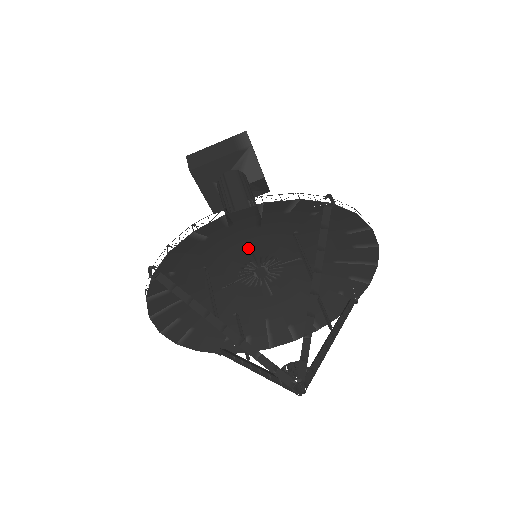
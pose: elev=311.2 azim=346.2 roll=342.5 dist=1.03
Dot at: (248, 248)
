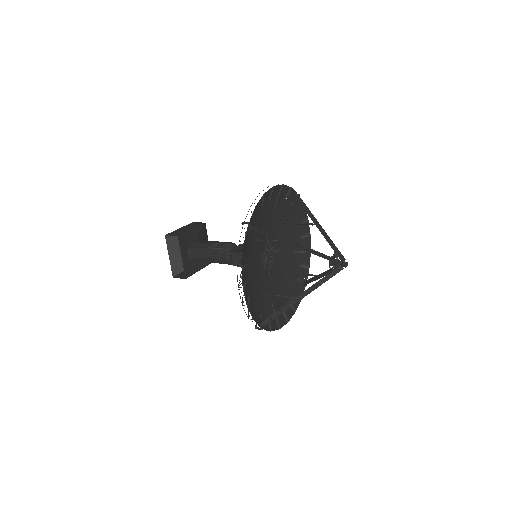
Dot at: occluded
